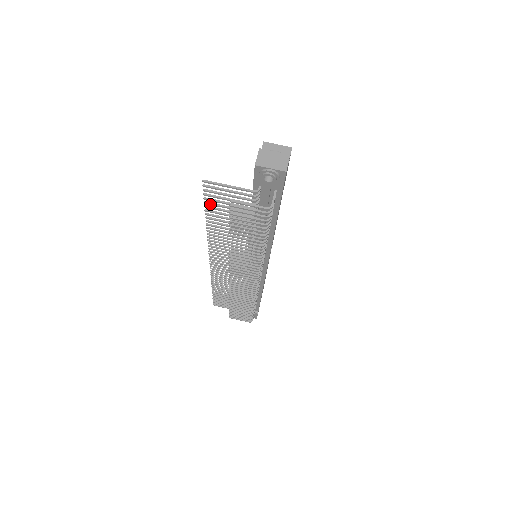
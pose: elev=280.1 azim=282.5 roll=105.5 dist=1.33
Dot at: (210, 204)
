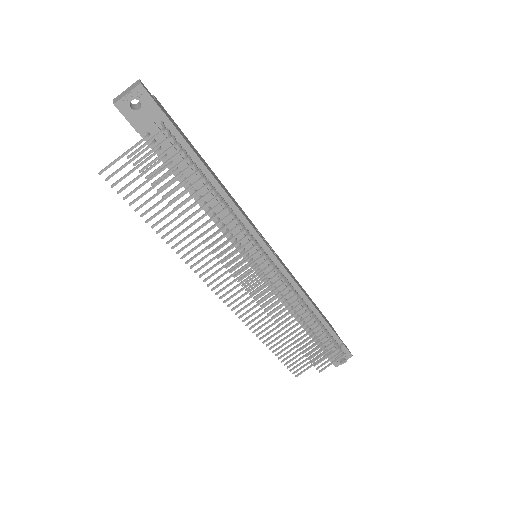
Dot at: (135, 201)
